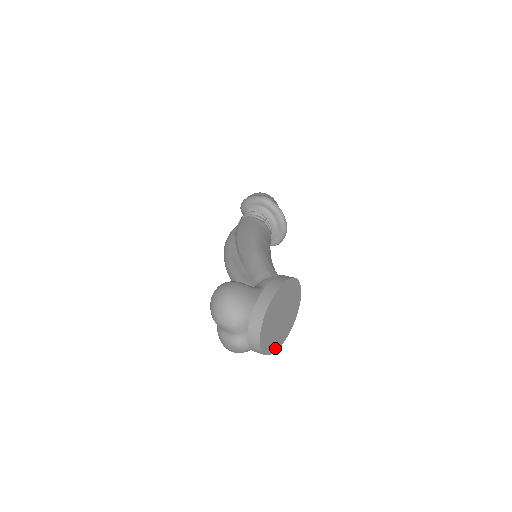
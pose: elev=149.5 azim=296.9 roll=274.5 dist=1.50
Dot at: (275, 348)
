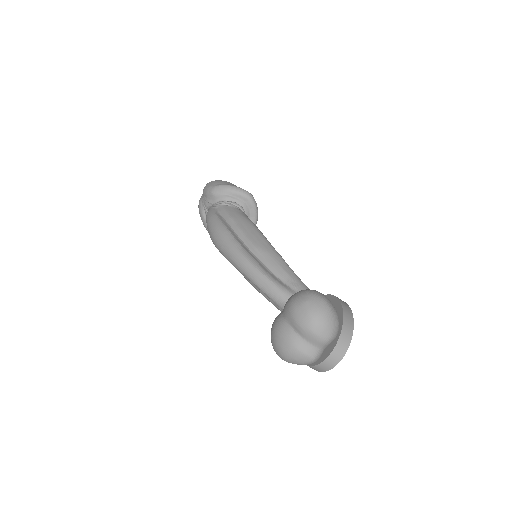
Dot at: occluded
